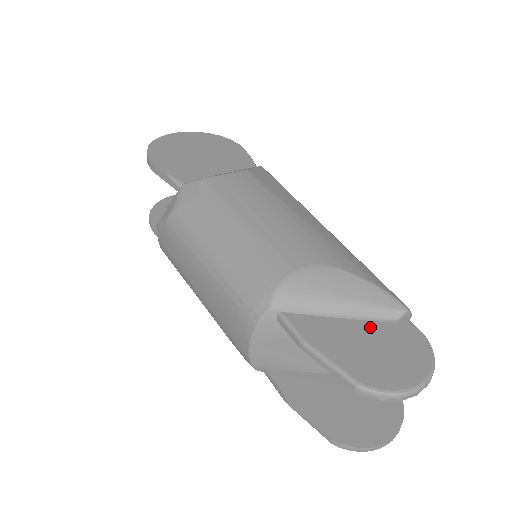
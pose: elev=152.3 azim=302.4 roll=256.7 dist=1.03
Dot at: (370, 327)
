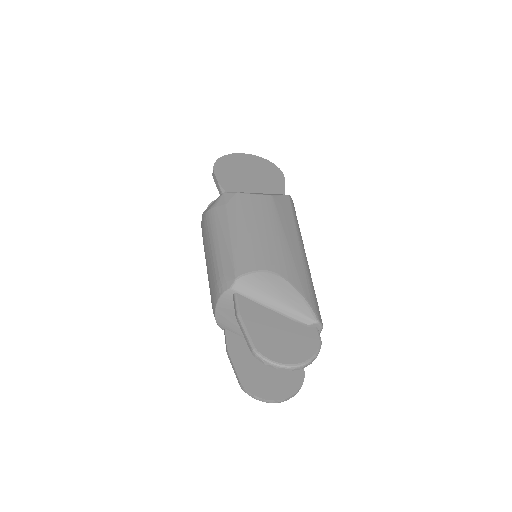
Dot at: (287, 322)
